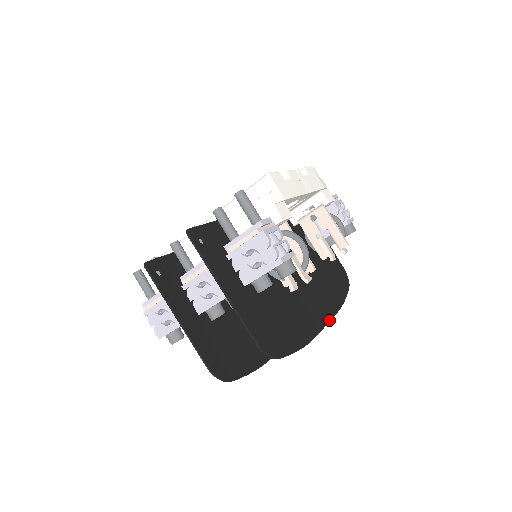
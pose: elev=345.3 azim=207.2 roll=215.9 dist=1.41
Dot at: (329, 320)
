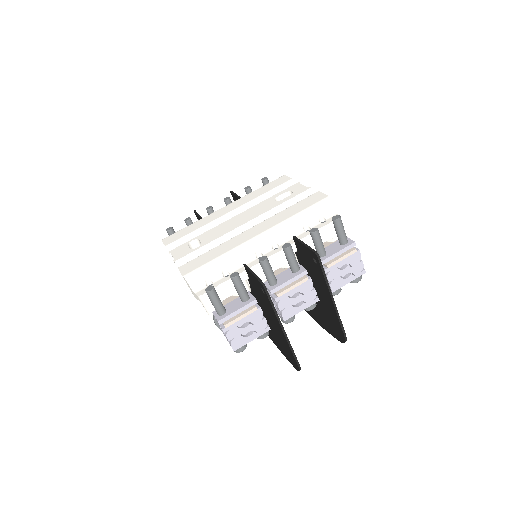
Dot at: occluded
